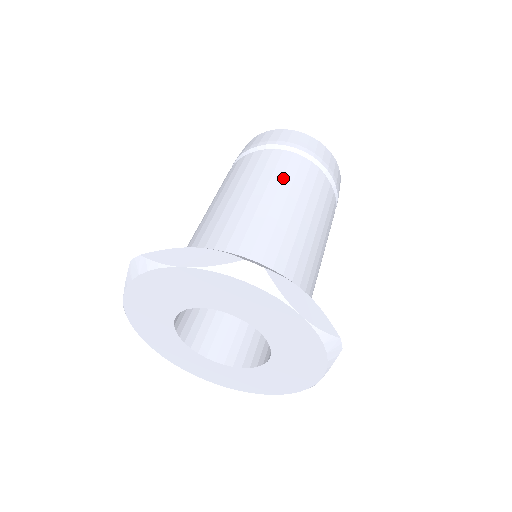
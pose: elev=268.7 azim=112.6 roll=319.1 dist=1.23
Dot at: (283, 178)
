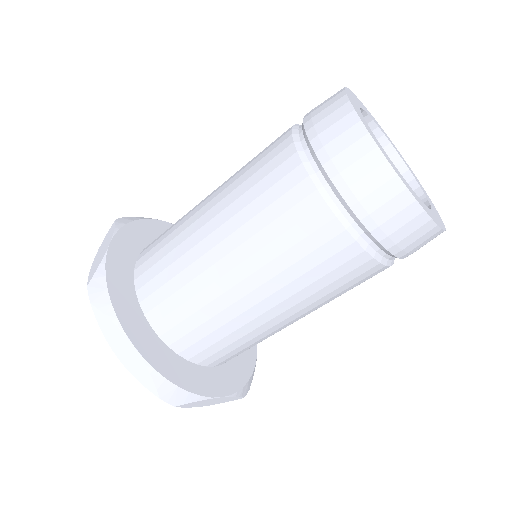
Dot at: (305, 274)
